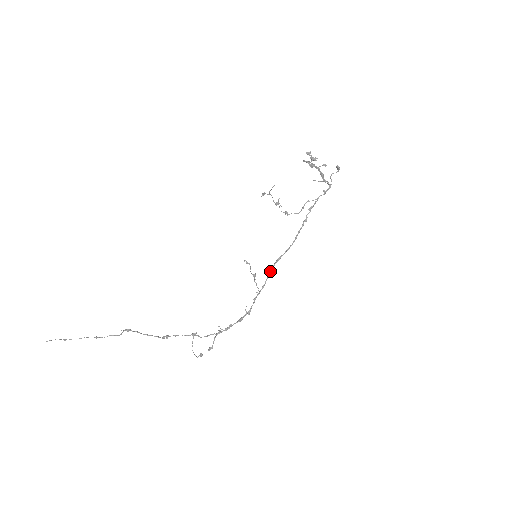
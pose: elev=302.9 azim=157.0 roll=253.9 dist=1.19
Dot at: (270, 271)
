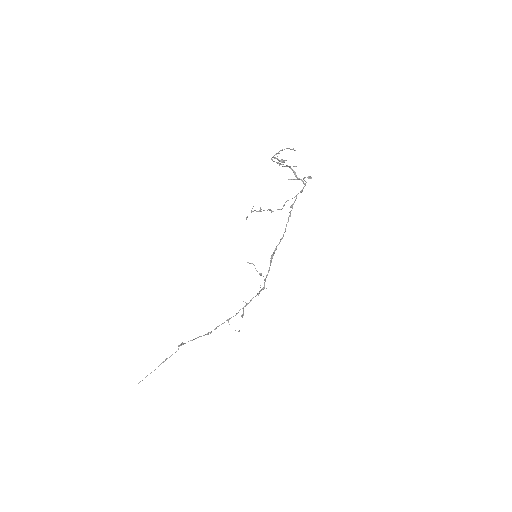
Dot at: (271, 260)
